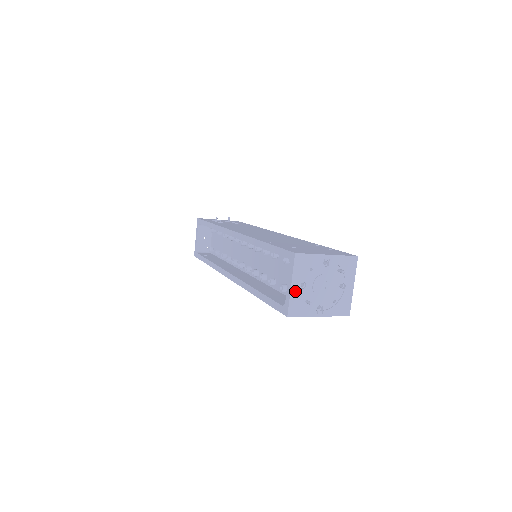
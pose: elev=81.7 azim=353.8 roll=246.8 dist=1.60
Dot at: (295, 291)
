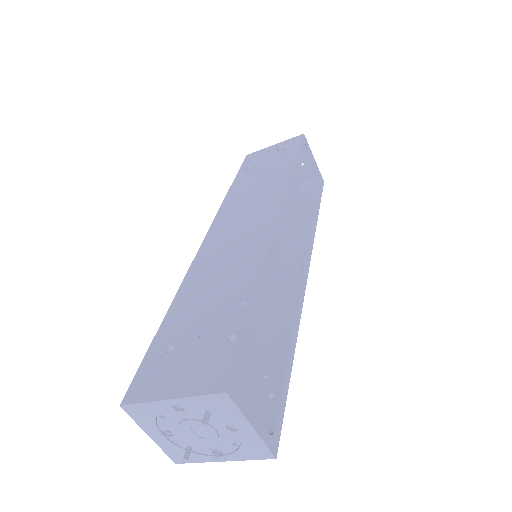
Dot at: (160, 441)
